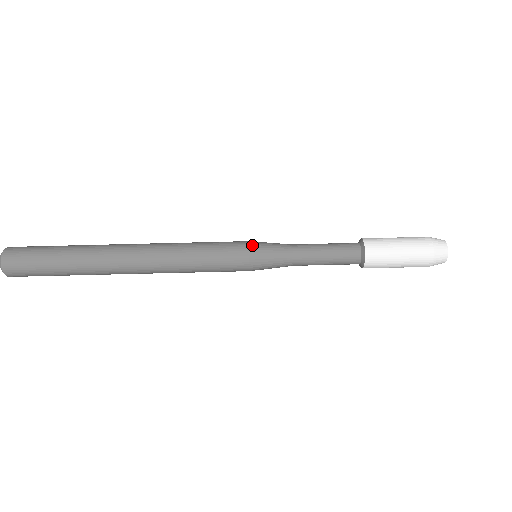
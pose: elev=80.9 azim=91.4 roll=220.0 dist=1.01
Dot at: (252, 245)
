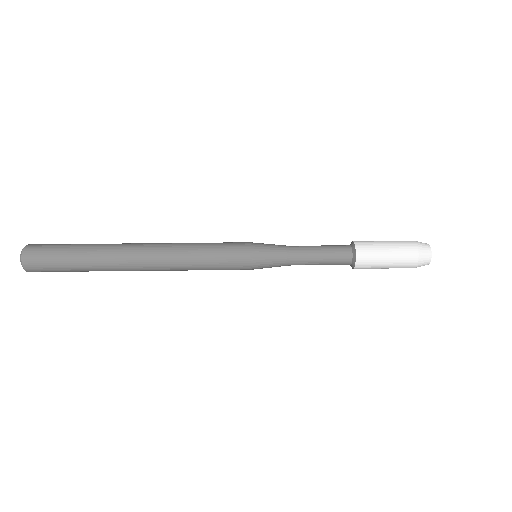
Dot at: occluded
